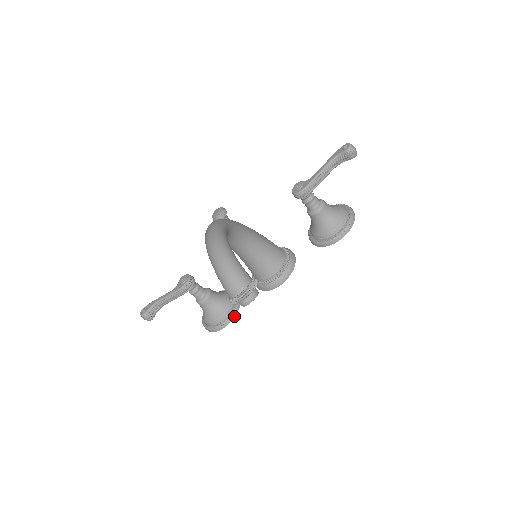
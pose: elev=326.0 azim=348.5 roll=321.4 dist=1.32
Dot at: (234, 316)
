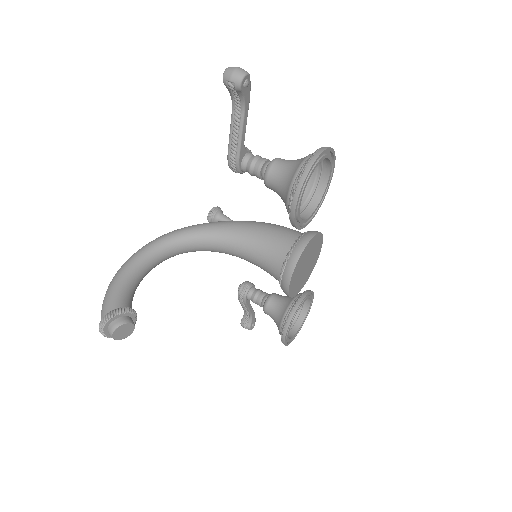
Dot at: (286, 329)
